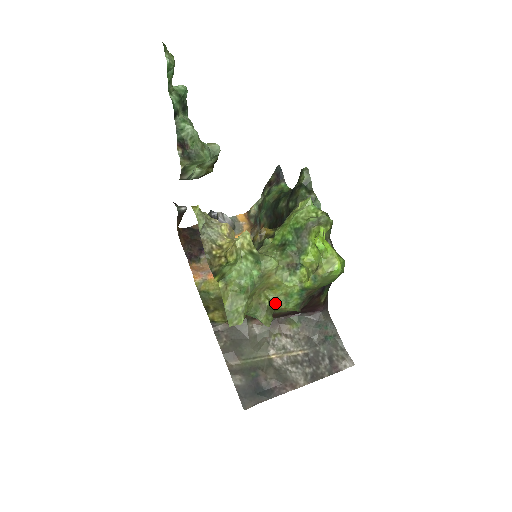
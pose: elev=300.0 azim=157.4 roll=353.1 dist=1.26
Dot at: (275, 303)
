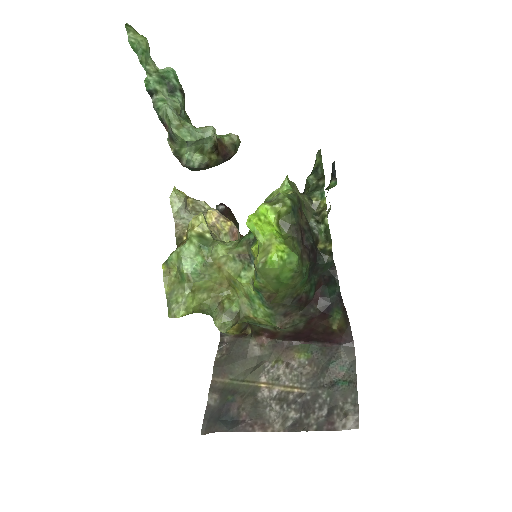
Dot at: (240, 307)
